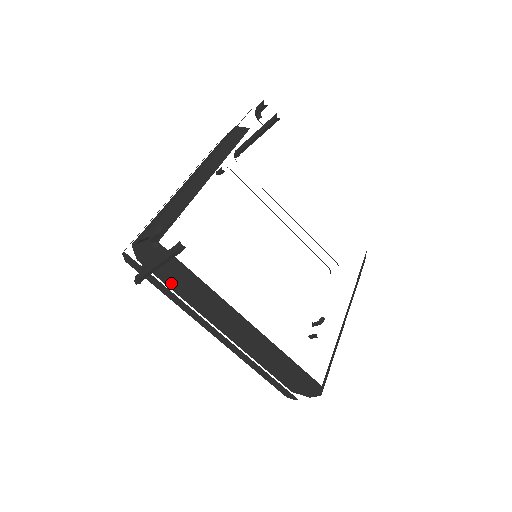
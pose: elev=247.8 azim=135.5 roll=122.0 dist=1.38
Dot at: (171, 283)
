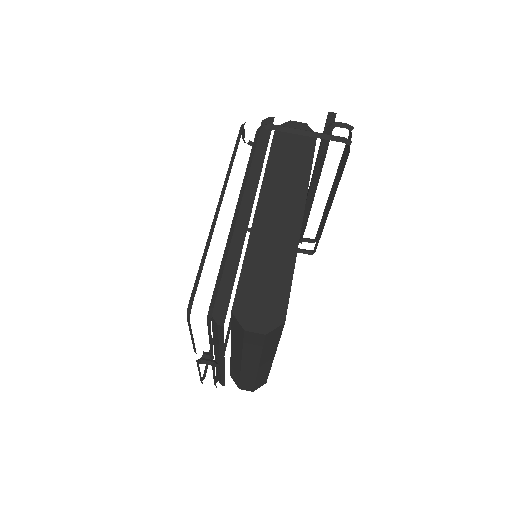
Dot at: (277, 155)
